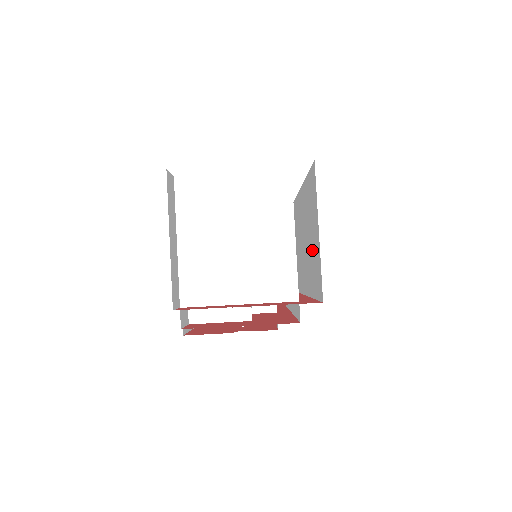
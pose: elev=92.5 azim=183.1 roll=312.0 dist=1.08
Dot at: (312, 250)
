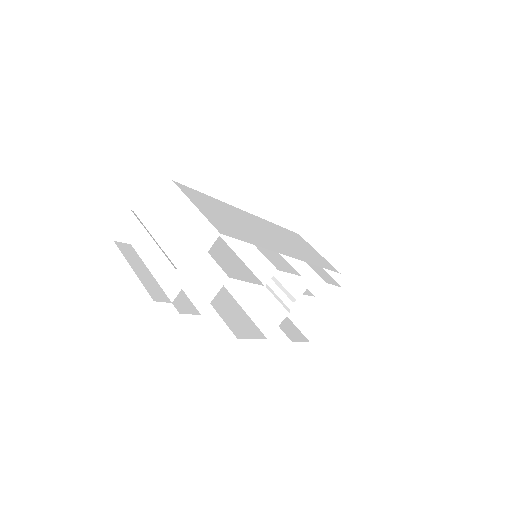
Dot at: occluded
